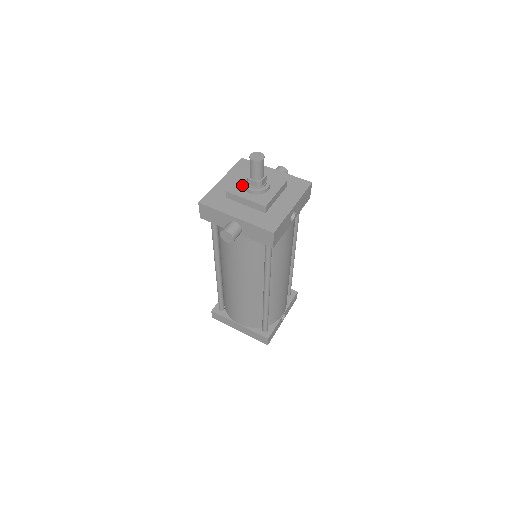
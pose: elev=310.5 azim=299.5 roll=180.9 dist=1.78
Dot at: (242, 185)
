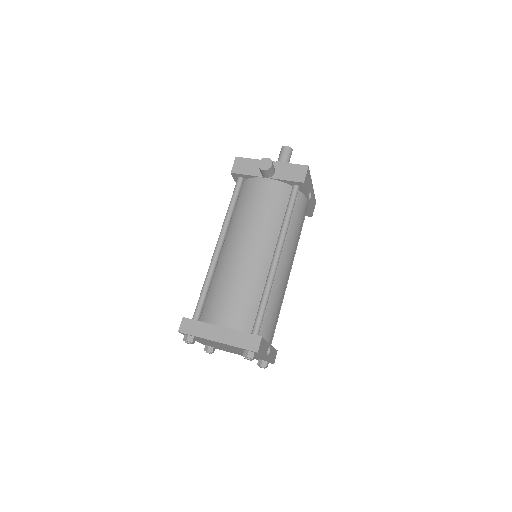
Dot at: occluded
